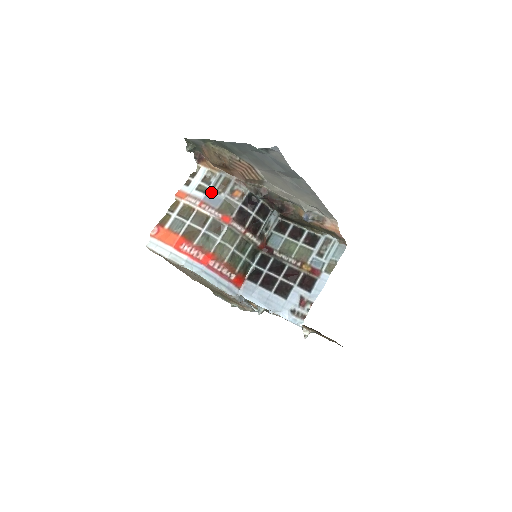
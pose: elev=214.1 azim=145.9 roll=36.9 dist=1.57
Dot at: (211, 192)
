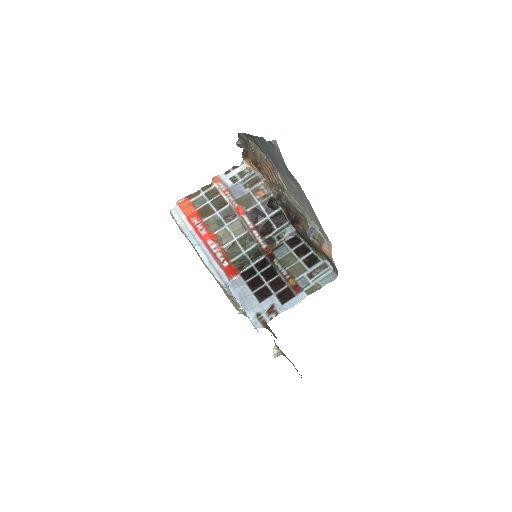
Dot at: (240, 184)
